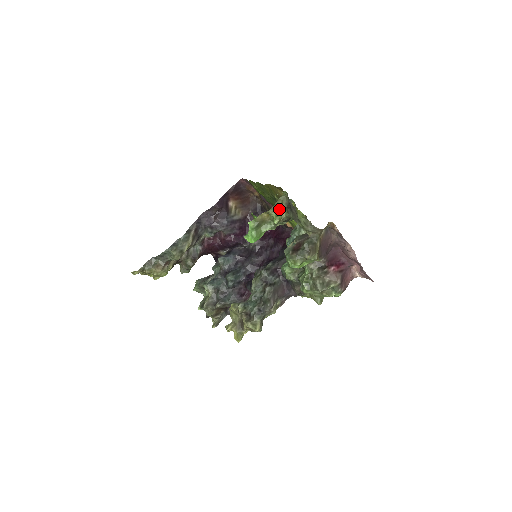
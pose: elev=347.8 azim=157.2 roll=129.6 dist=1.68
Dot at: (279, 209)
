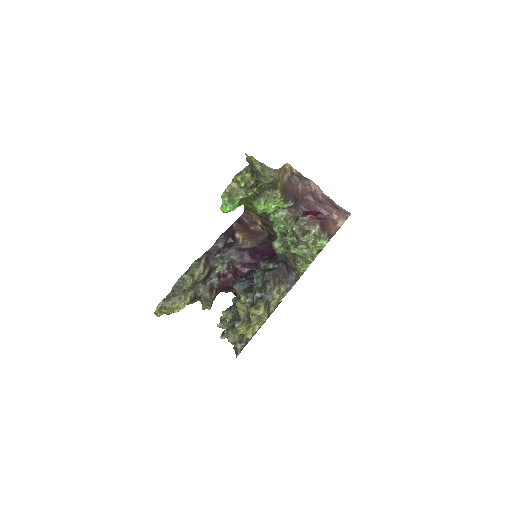
Dot at: (243, 174)
